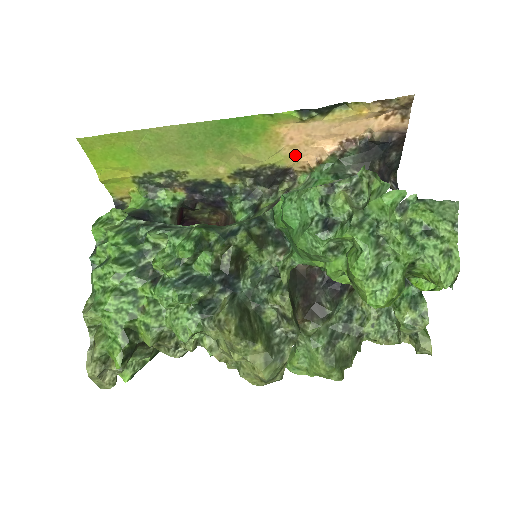
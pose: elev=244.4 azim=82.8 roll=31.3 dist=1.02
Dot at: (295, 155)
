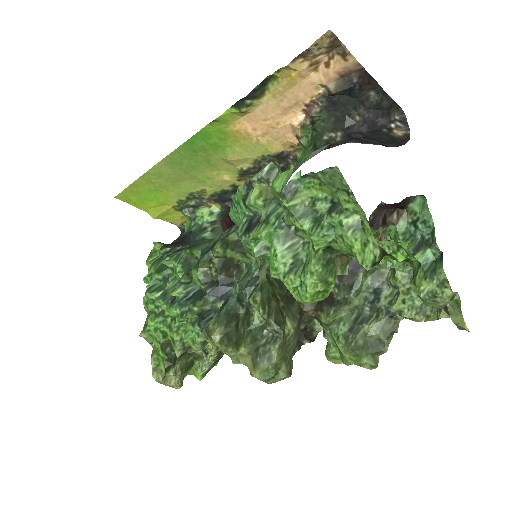
Dot at: (274, 140)
